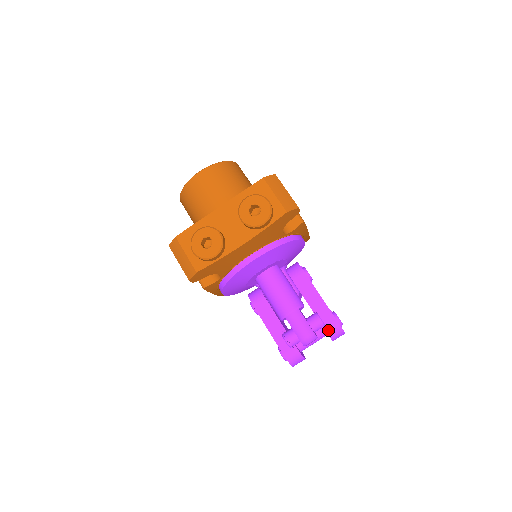
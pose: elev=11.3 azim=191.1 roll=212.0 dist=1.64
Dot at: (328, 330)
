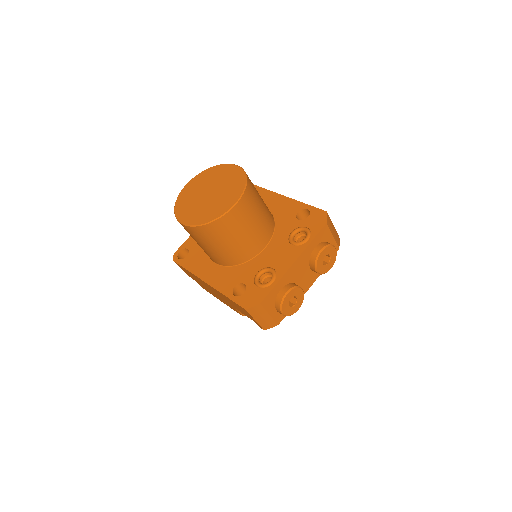
Dot at: occluded
